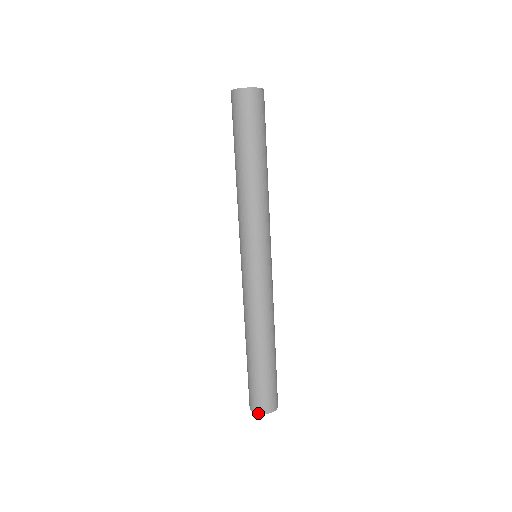
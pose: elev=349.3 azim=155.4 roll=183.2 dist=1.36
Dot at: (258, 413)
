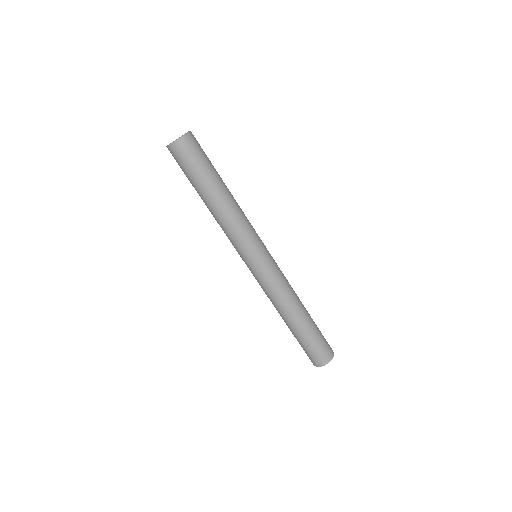
Dot at: (325, 364)
